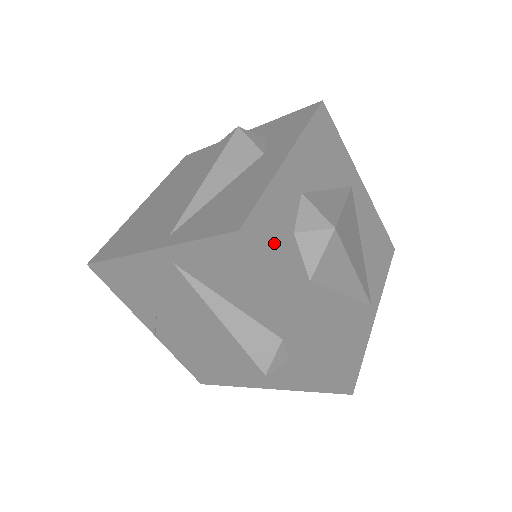
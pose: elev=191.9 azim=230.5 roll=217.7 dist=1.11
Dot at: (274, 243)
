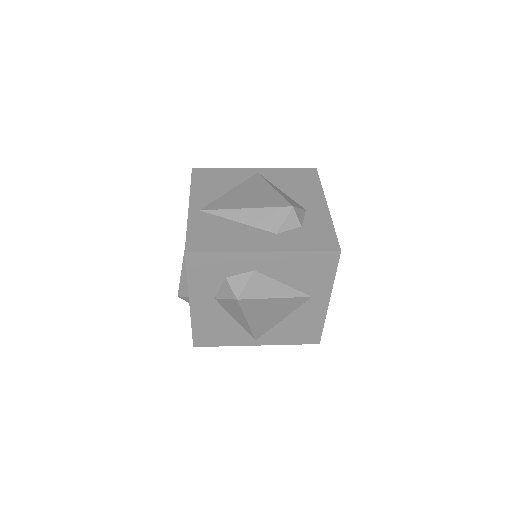
Dot at: (205, 271)
